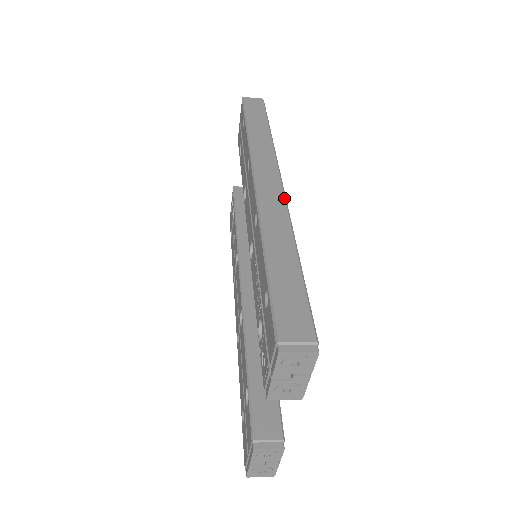
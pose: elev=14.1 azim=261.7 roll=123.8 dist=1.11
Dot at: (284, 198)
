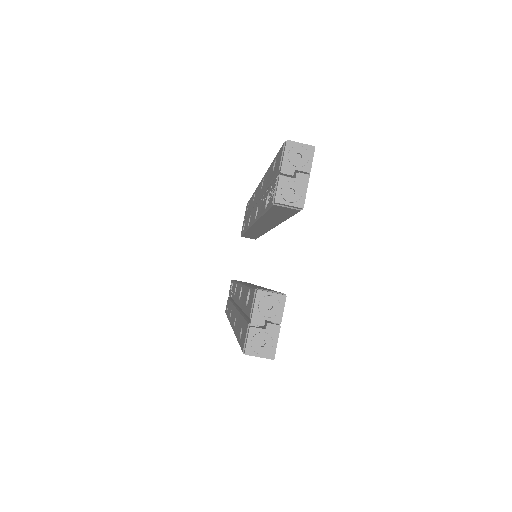
Dot at: occluded
